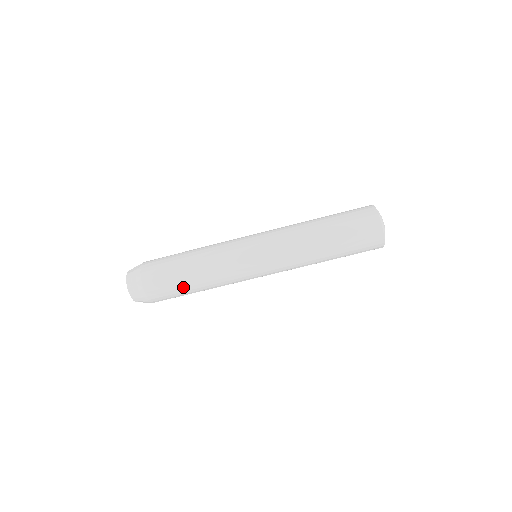
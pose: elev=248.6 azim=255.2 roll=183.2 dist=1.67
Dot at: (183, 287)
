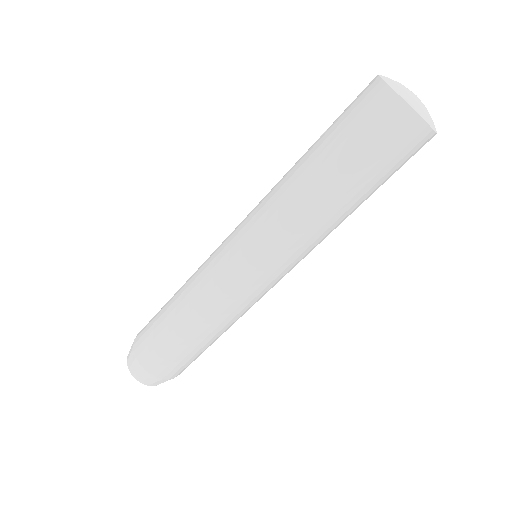
Dot at: occluded
